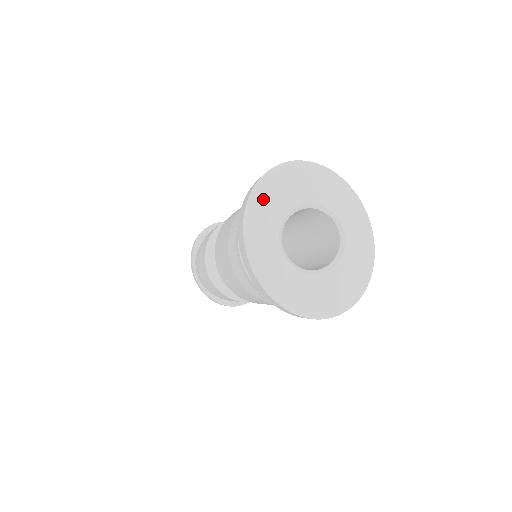
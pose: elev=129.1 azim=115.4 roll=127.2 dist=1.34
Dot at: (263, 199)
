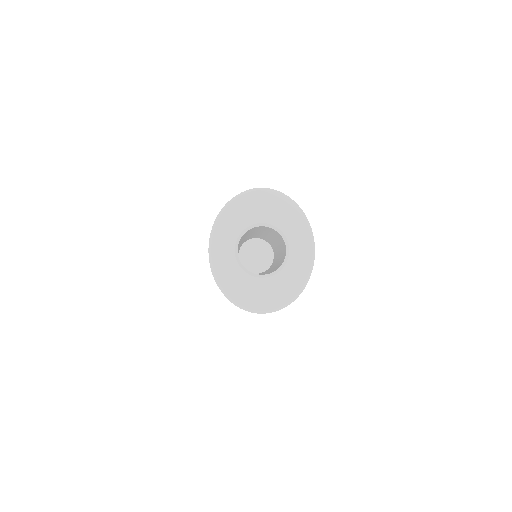
Dot at: (235, 209)
